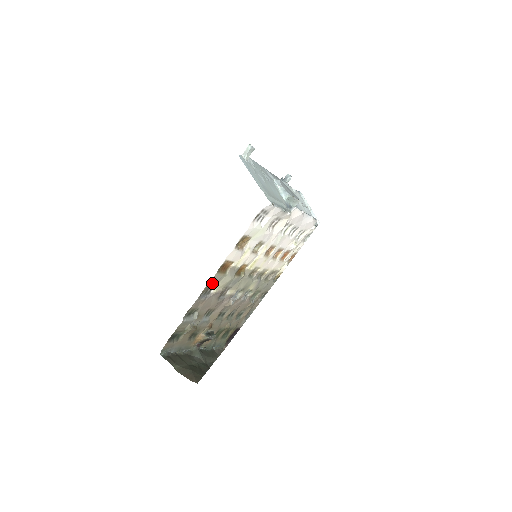
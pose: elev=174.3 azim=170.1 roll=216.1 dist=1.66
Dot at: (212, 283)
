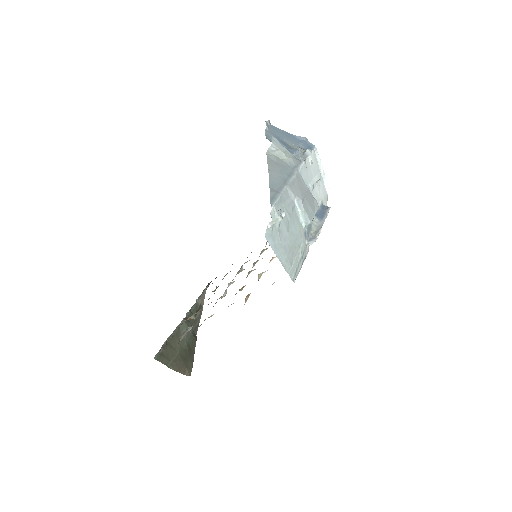
Dot at: occluded
